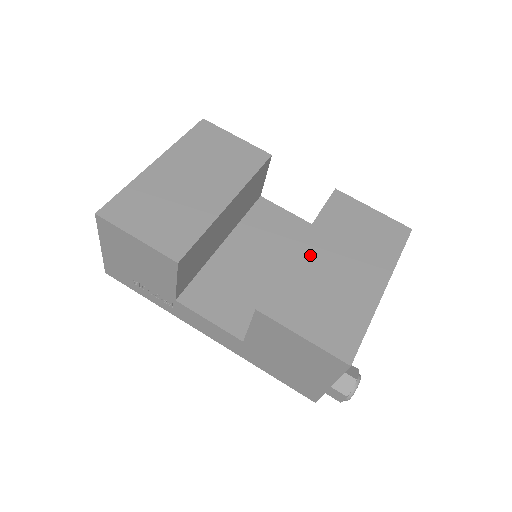
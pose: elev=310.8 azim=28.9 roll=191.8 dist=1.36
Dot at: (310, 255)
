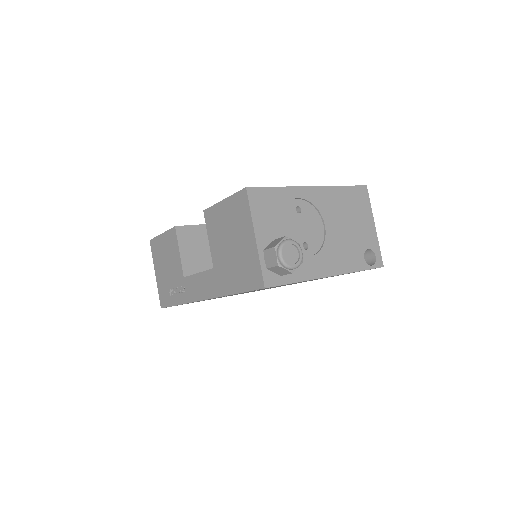
Dot at: occluded
